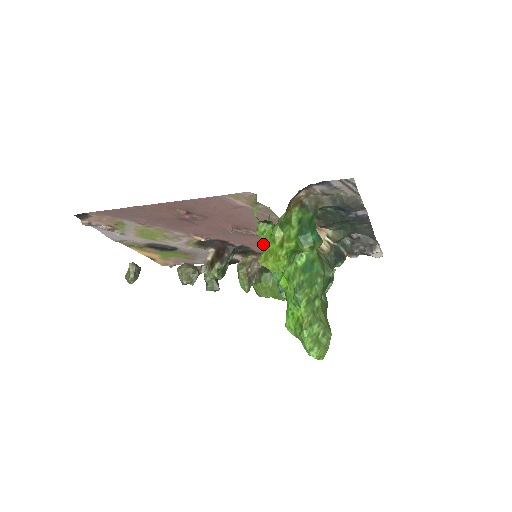
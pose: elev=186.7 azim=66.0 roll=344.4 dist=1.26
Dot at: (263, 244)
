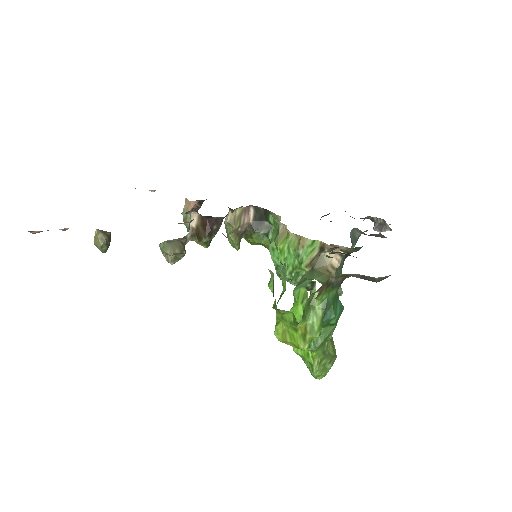
Dot at: (280, 316)
